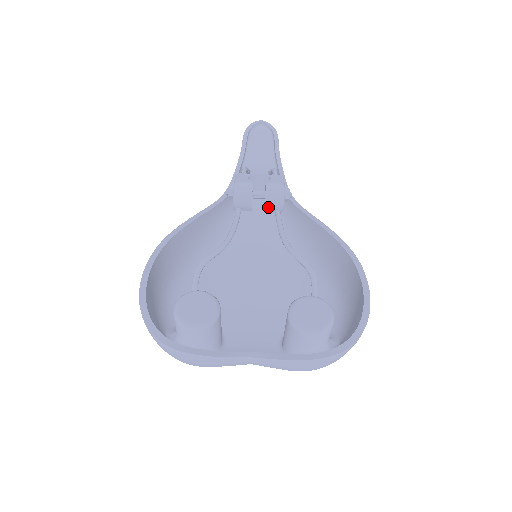
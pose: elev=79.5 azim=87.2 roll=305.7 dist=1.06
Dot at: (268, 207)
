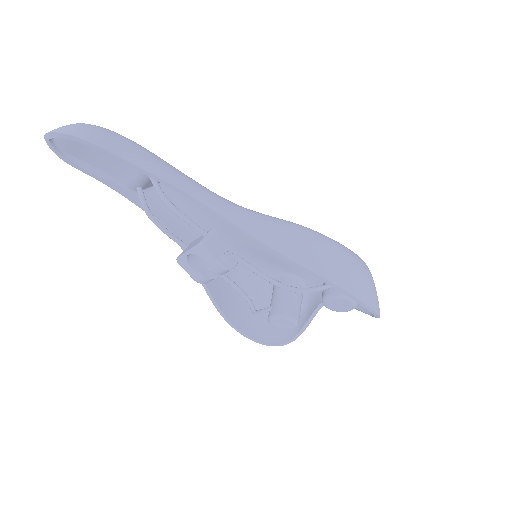
Dot at: occluded
